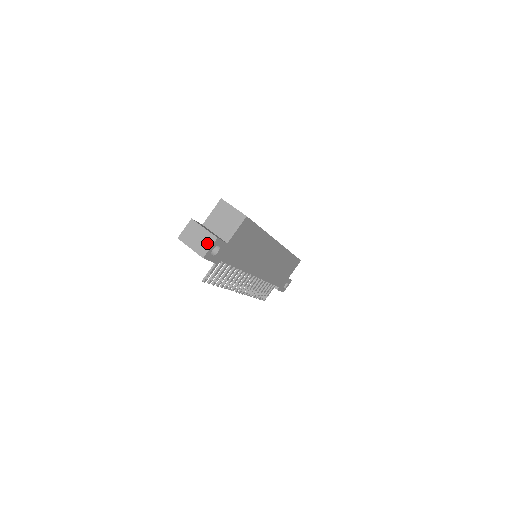
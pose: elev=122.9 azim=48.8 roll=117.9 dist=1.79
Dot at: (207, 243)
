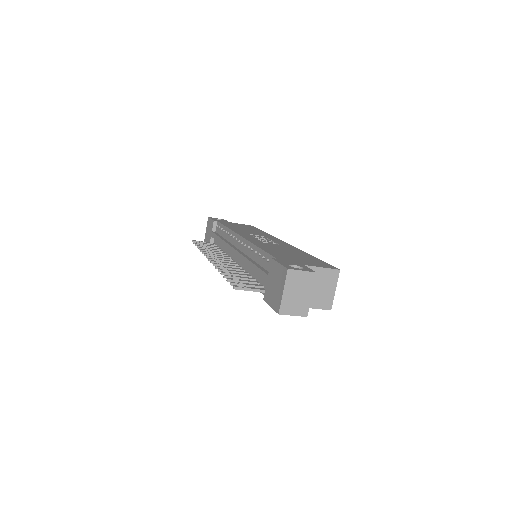
Dot at: (297, 309)
